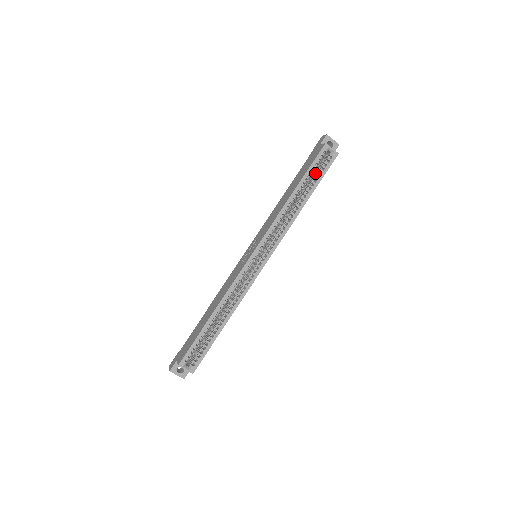
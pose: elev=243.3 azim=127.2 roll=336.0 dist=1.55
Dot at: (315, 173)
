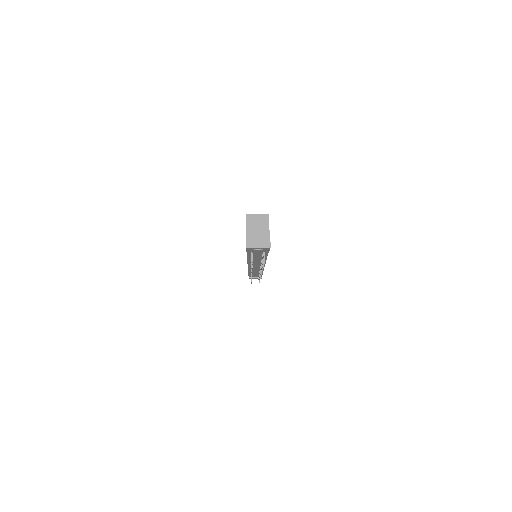
Dot at: occluded
